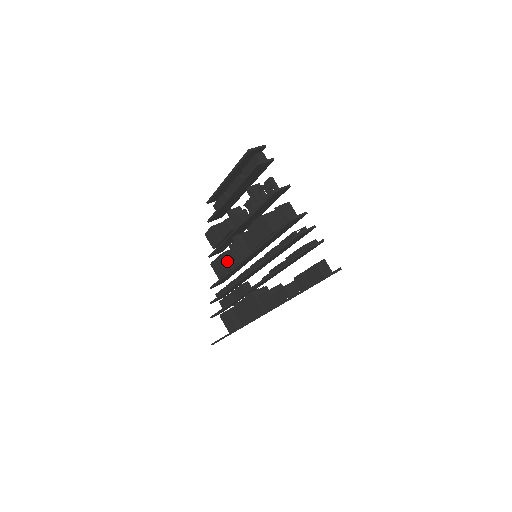
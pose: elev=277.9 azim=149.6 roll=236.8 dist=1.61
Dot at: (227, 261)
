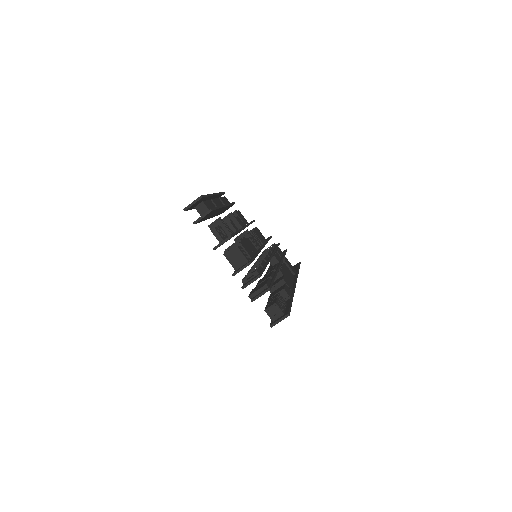
Dot at: occluded
